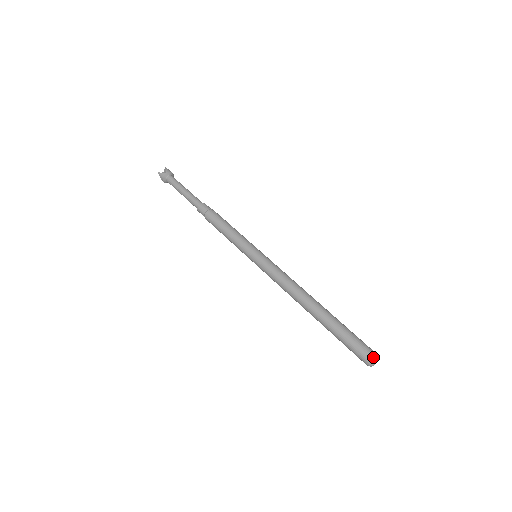
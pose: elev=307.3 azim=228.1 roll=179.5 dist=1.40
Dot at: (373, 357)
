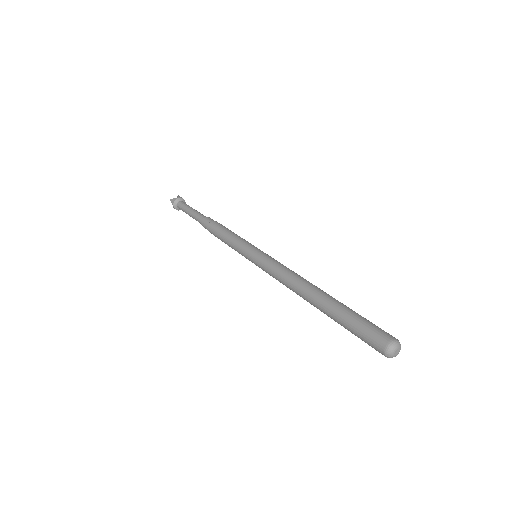
Dot at: (391, 340)
